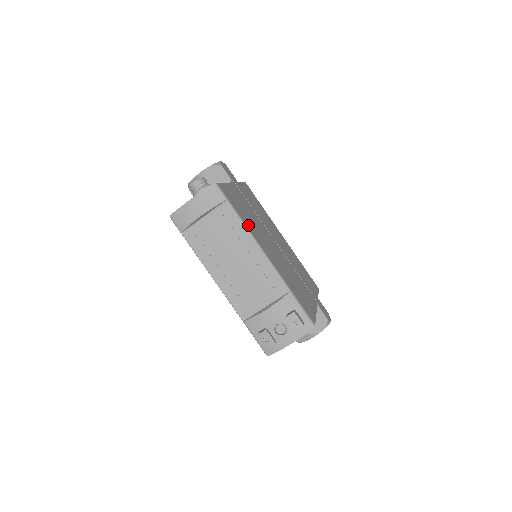
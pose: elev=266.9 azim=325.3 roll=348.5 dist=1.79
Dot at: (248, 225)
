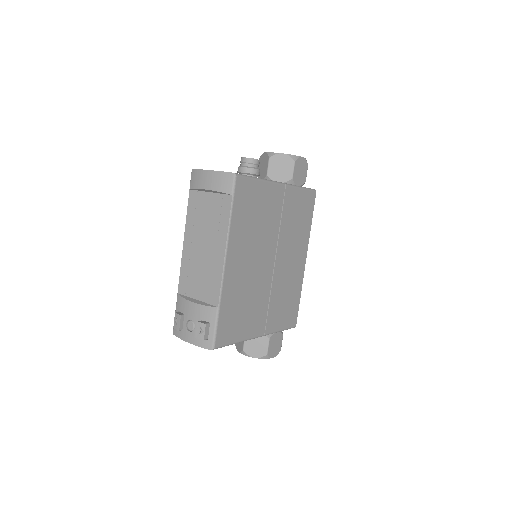
Dot at: (236, 229)
